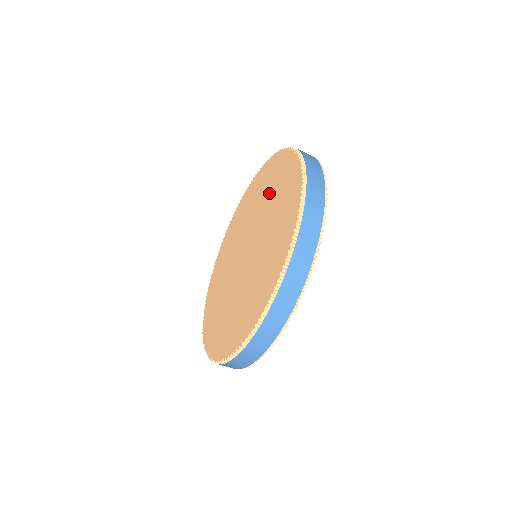
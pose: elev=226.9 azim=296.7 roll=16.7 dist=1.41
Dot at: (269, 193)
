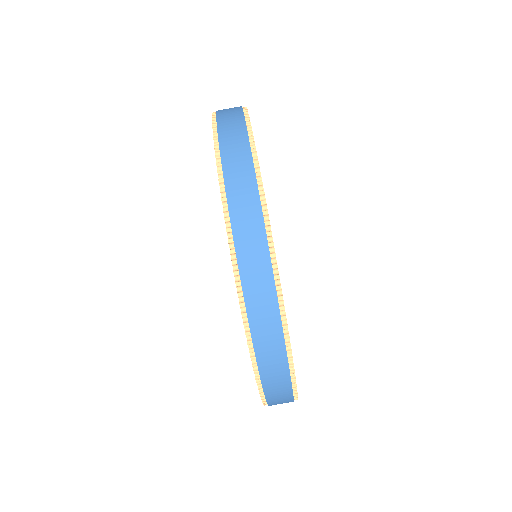
Dot at: occluded
